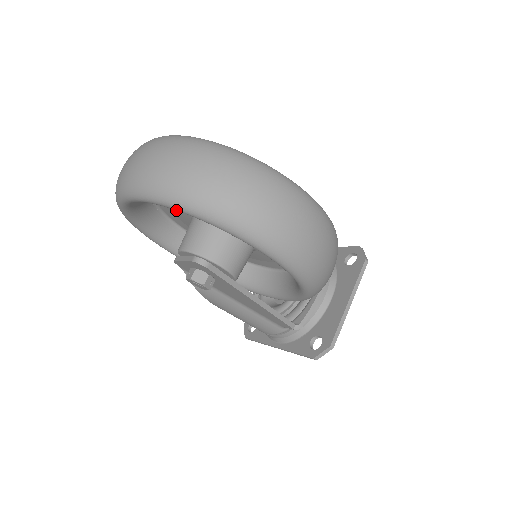
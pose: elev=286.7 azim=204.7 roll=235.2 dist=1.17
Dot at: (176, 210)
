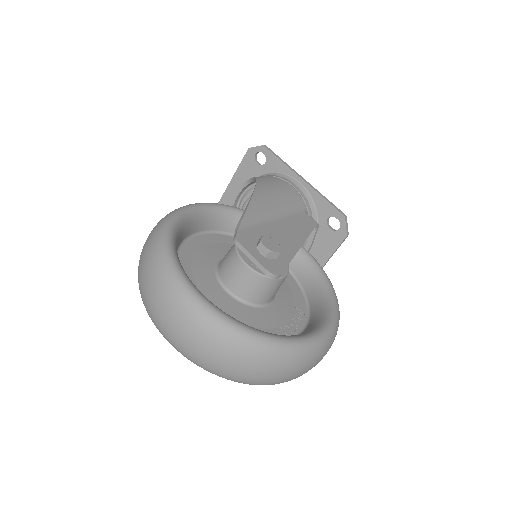
Dot at: occluded
